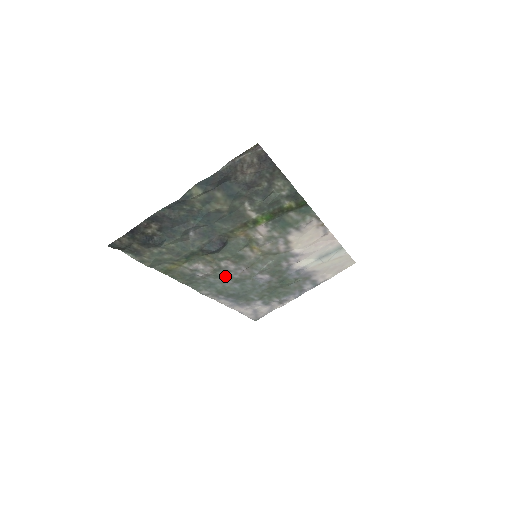
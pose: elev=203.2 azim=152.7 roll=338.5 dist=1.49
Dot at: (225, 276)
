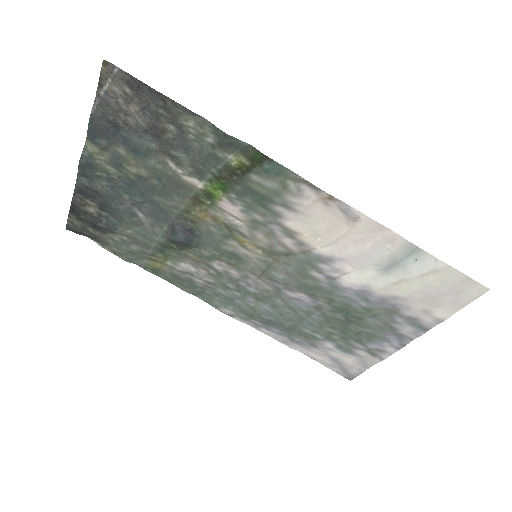
Dot at: (237, 288)
